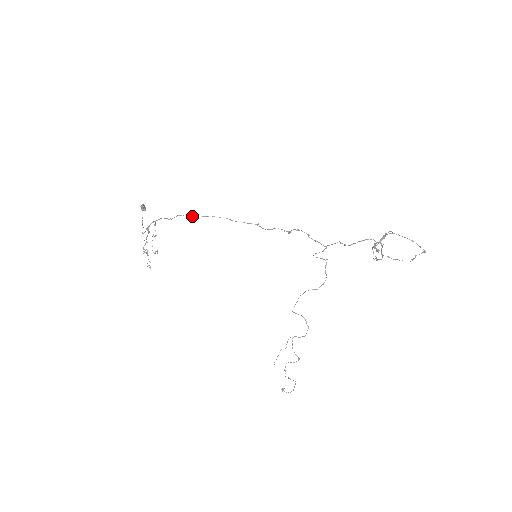
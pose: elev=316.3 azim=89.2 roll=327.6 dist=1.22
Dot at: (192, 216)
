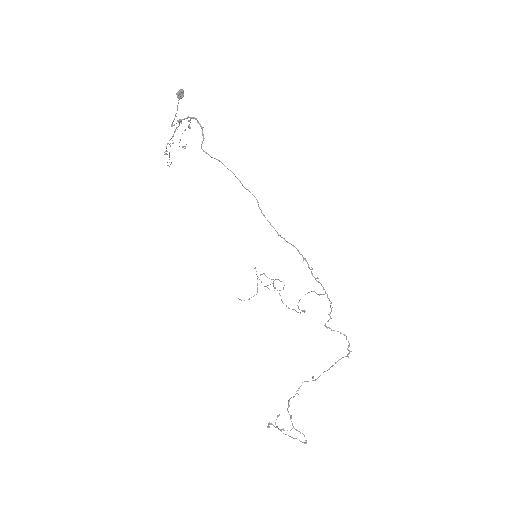
Dot at: (223, 164)
